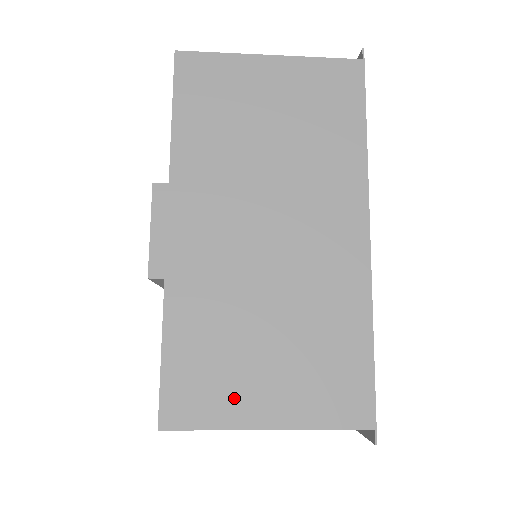
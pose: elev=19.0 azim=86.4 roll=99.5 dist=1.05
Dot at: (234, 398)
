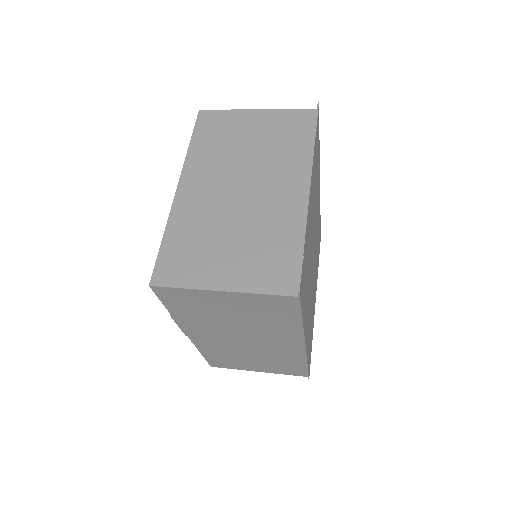
Dot at: (241, 366)
